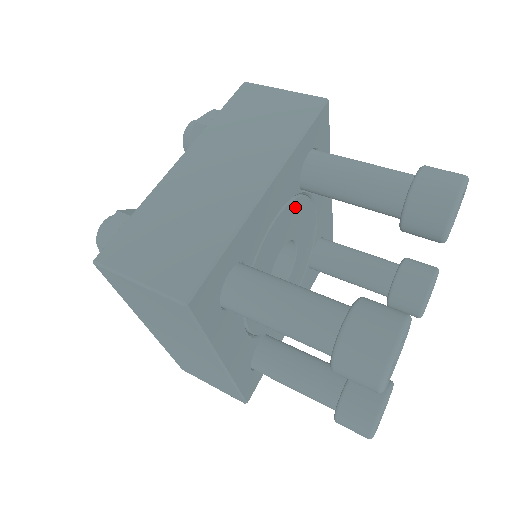
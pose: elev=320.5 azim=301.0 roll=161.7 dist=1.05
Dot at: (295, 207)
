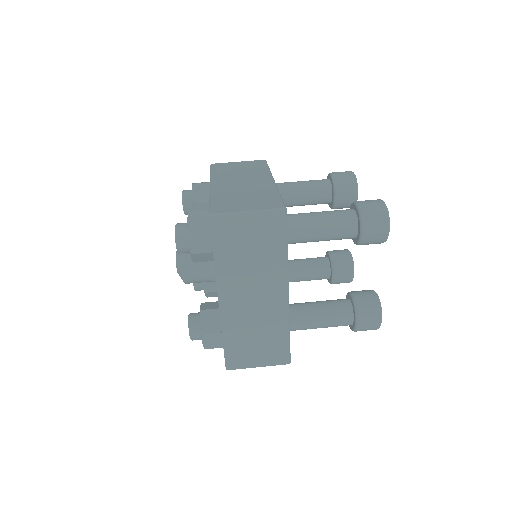
Dot at: occluded
